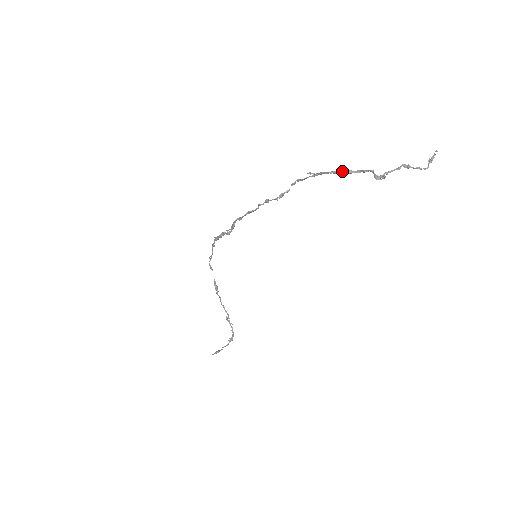
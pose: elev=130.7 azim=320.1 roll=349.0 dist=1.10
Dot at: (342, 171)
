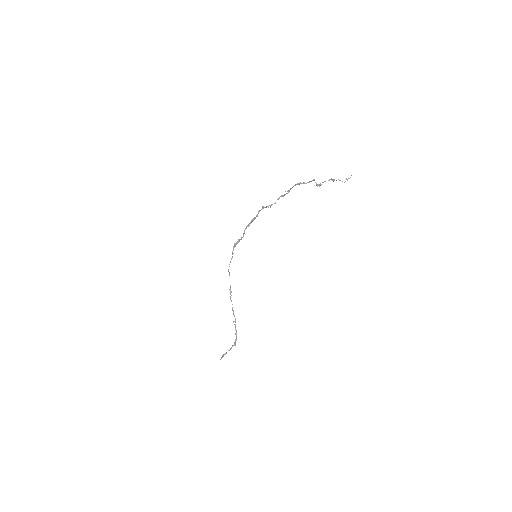
Dot at: (300, 183)
